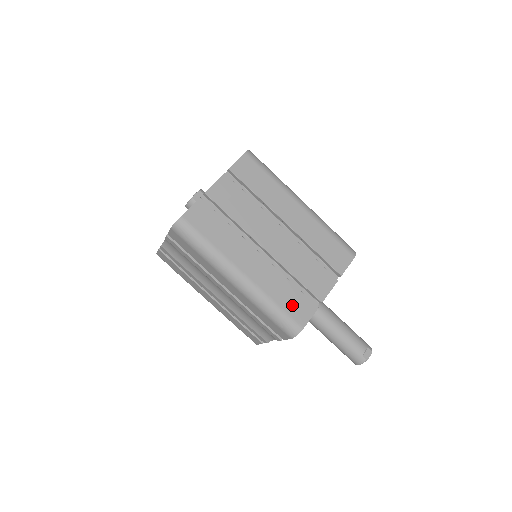
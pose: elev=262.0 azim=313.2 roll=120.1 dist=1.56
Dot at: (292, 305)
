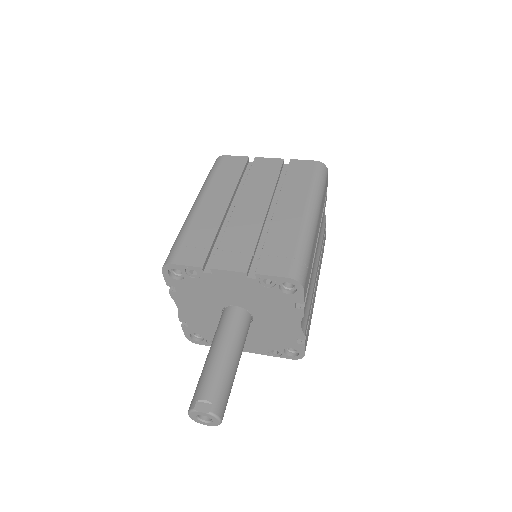
Dot at: (192, 245)
